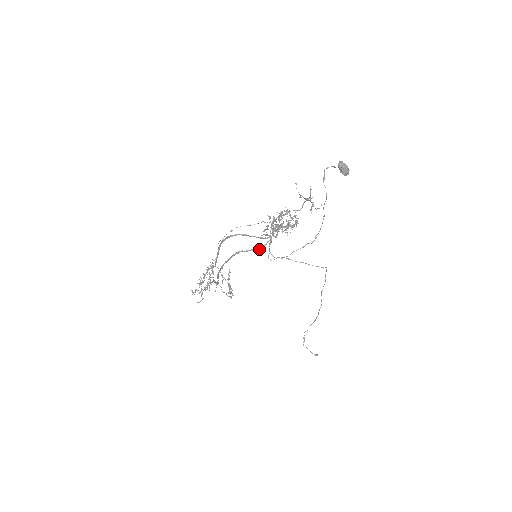
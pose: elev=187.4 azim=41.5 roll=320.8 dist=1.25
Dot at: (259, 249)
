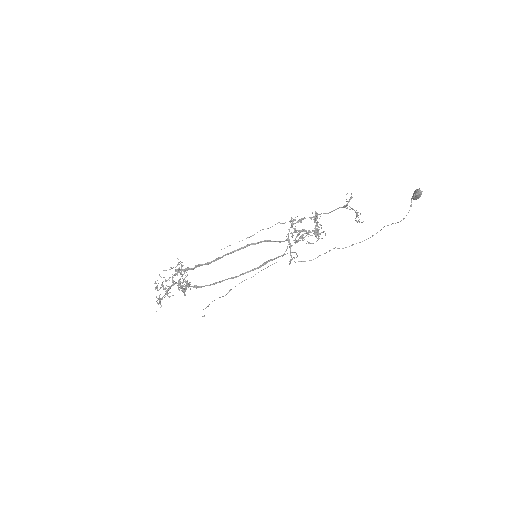
Dot at: (283, 255)
